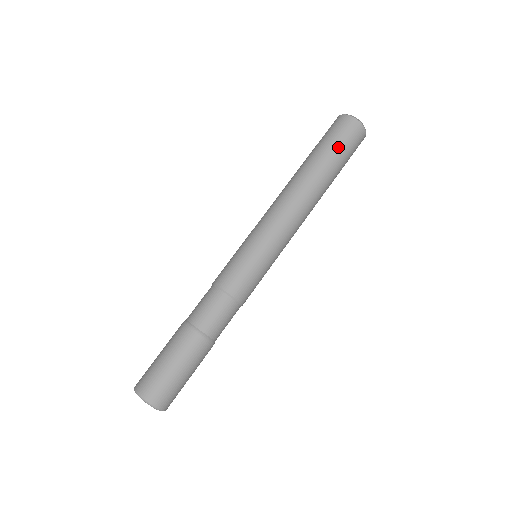
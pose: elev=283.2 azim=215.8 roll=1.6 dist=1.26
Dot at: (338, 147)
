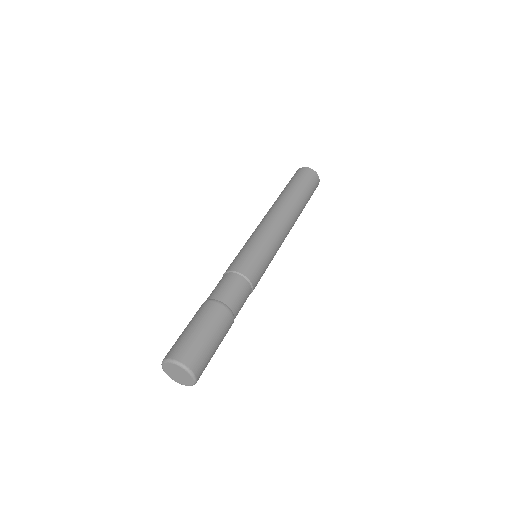
Dot at: (295, 181)
